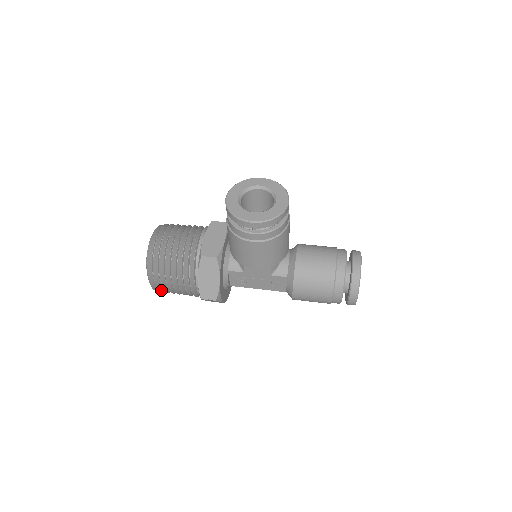
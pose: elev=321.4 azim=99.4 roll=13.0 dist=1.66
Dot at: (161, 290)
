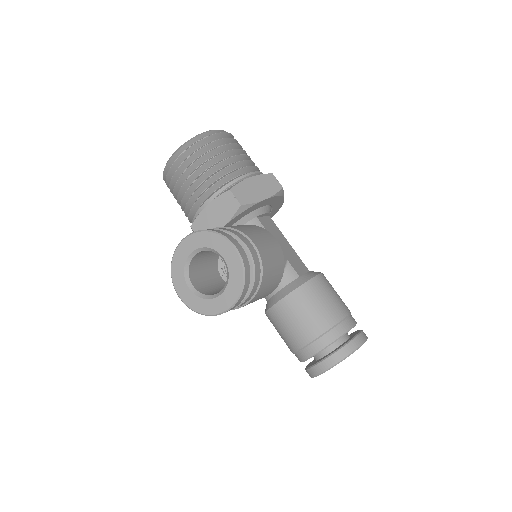
Dot at: occluded
